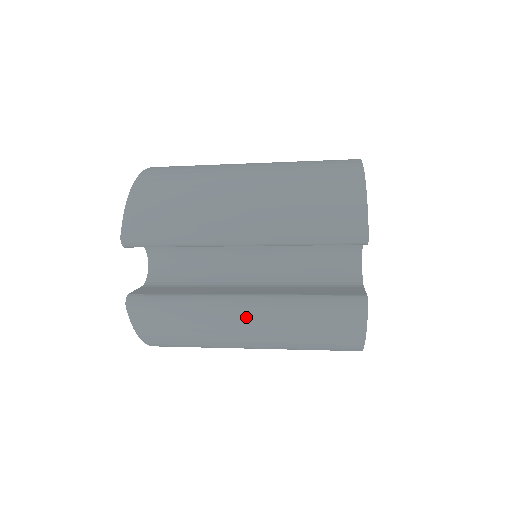
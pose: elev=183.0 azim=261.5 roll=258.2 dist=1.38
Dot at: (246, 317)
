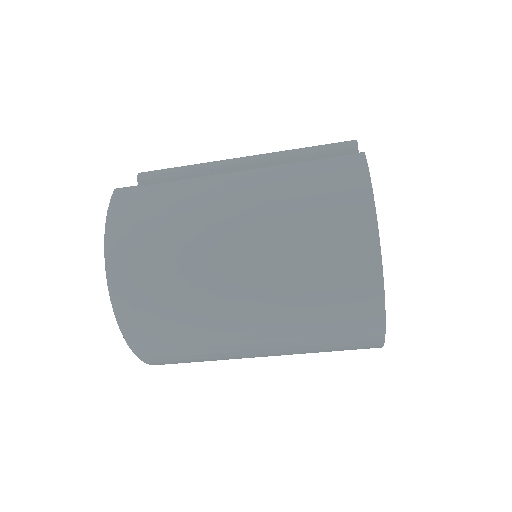
Dot at: (236, 179)
